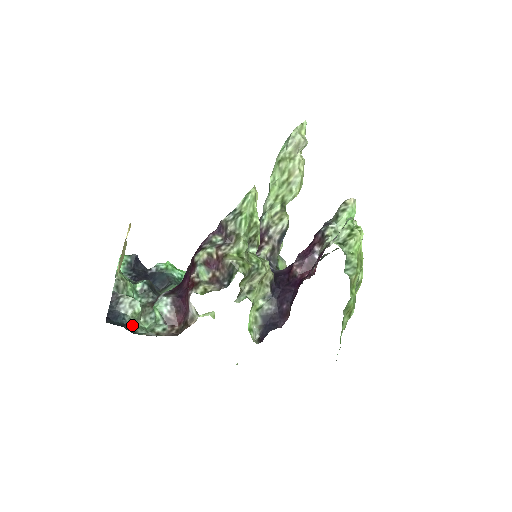
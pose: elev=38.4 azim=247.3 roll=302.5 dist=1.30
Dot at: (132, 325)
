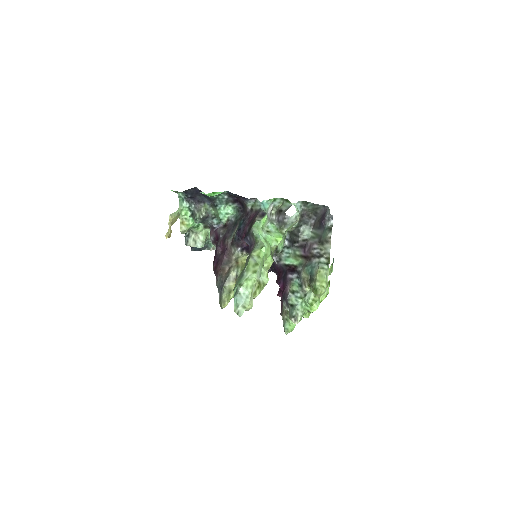
Dot at: occluded
